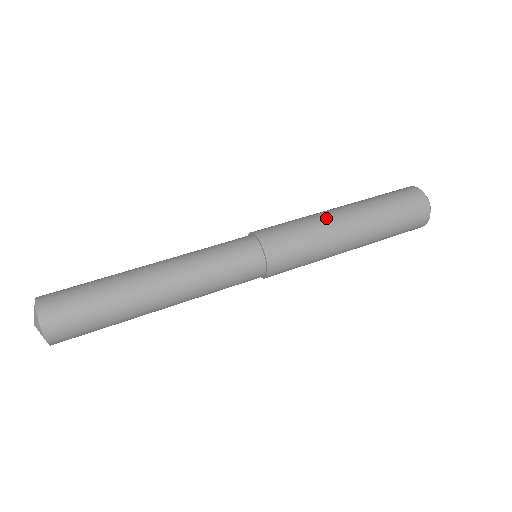
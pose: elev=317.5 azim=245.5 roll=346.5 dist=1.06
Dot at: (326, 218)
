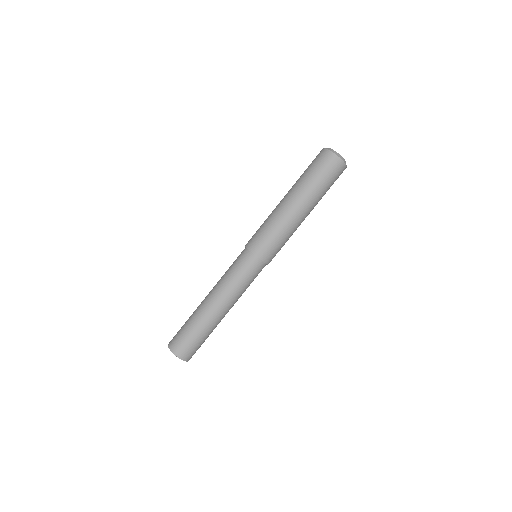
Dot at: (292, 222)
